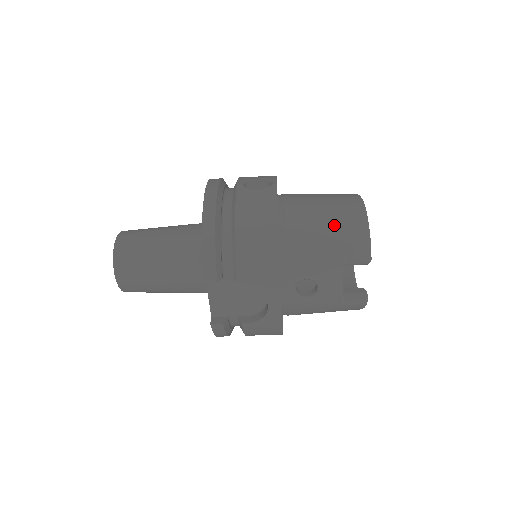
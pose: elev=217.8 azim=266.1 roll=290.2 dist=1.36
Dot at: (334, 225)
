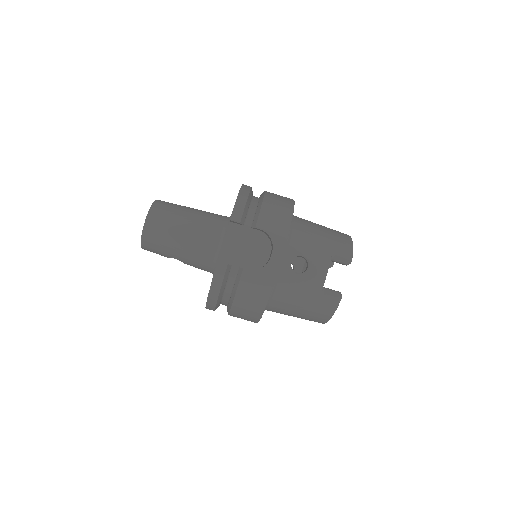
Dot at: (329, 232)
